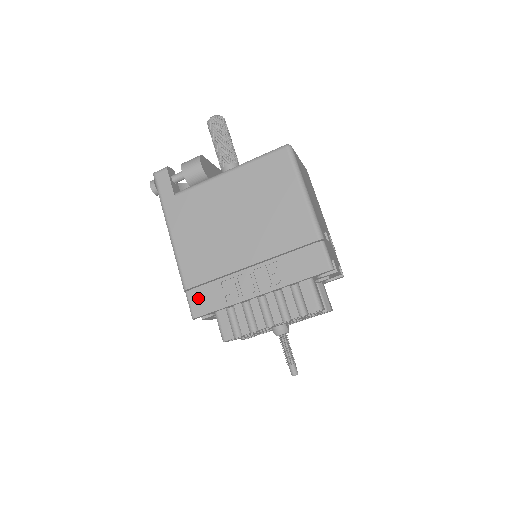
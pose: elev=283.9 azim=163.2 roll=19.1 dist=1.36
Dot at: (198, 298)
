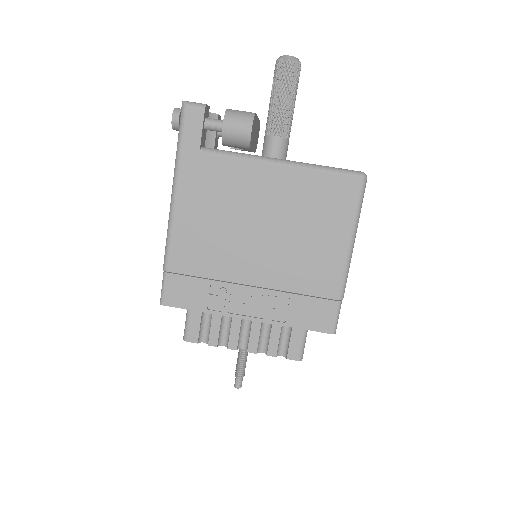
Dot at: (177, 287)
